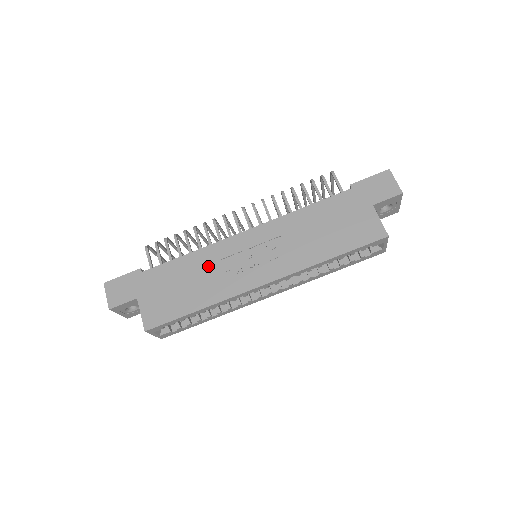
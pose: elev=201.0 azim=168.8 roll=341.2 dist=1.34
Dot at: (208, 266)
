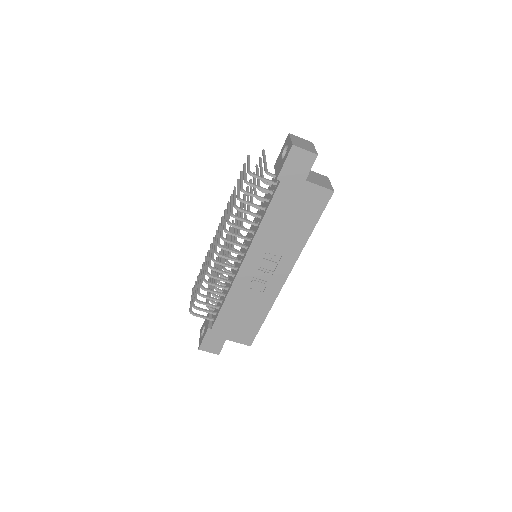
Dot at: (244, 296)
